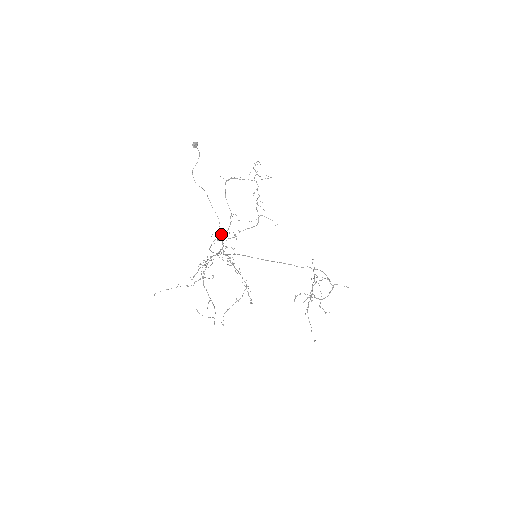
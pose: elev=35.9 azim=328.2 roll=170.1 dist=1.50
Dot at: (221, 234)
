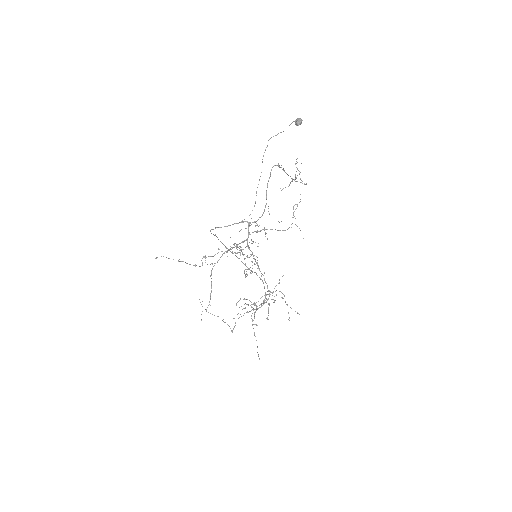
Dot at: (249, 222)
